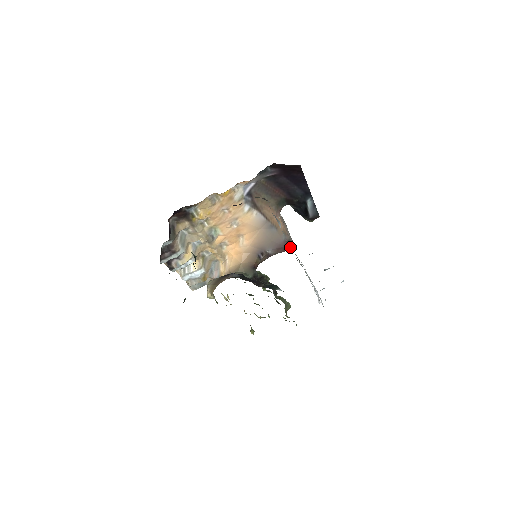
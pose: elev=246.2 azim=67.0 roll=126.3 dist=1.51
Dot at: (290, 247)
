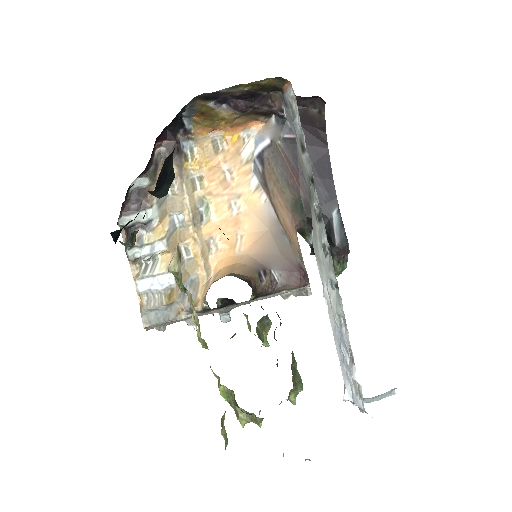
Dot at: (307, 284)
